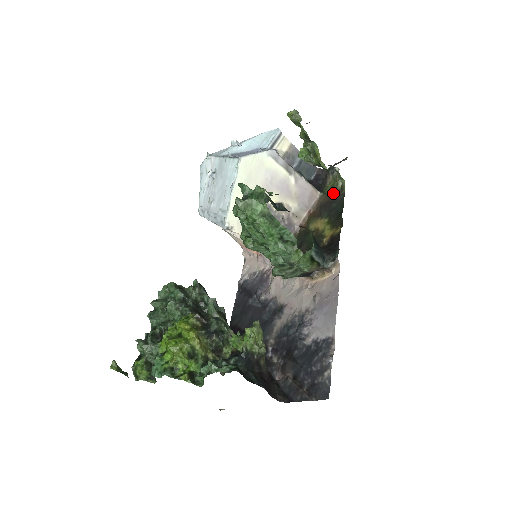
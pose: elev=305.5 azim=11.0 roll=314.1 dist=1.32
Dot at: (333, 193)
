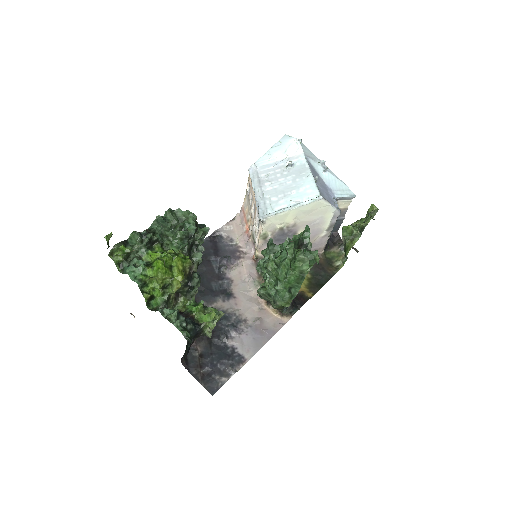
Dot at: (329, 263)
